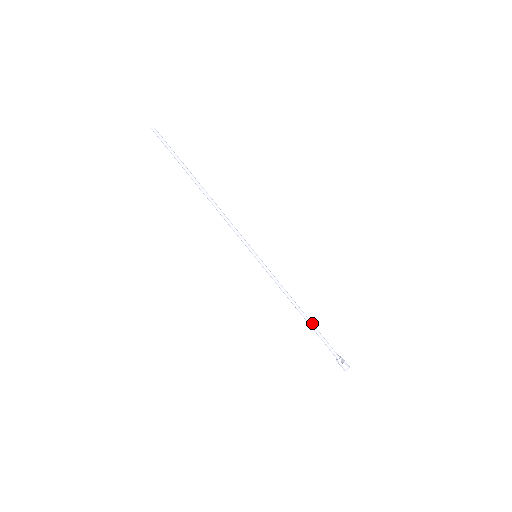
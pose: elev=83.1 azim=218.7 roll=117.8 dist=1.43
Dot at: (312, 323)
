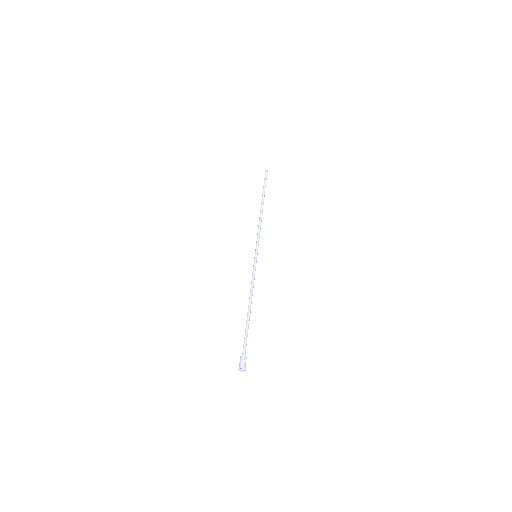
Dot at: (249, 319)
